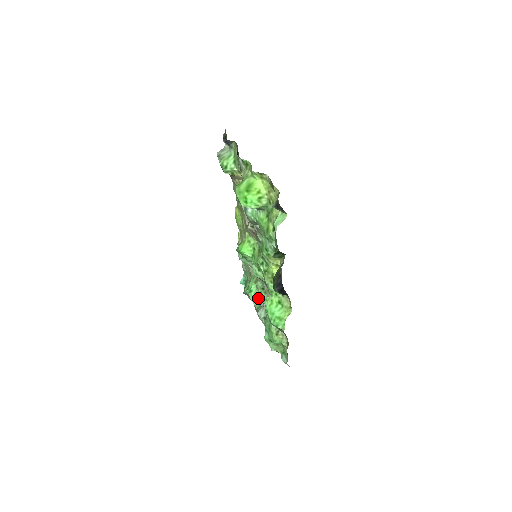
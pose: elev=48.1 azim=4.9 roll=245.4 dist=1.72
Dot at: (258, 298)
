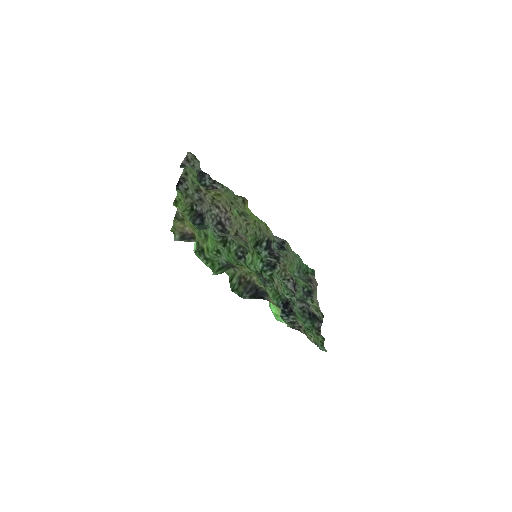
Dot at: occluded
